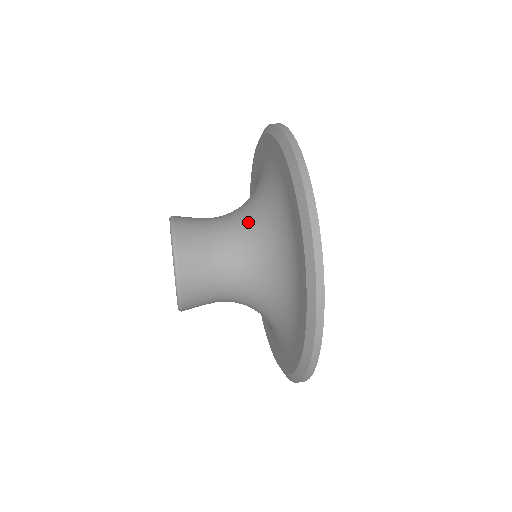
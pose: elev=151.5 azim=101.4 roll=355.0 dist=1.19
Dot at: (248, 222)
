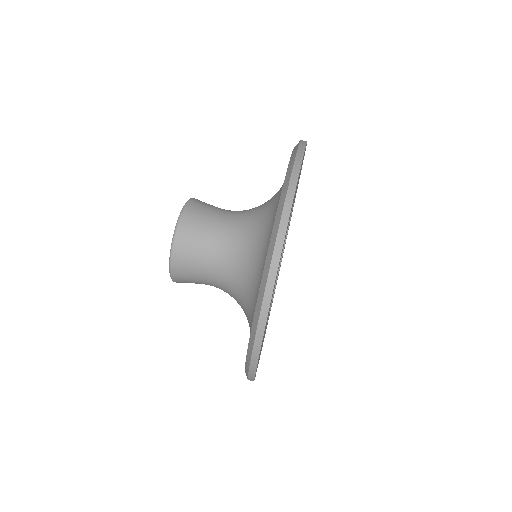
Dot at: (236, 281)
